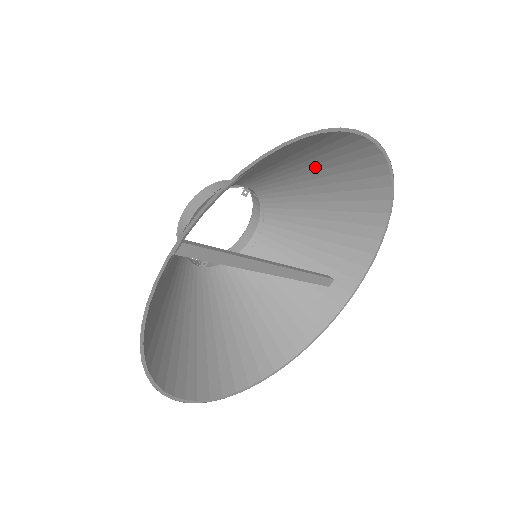
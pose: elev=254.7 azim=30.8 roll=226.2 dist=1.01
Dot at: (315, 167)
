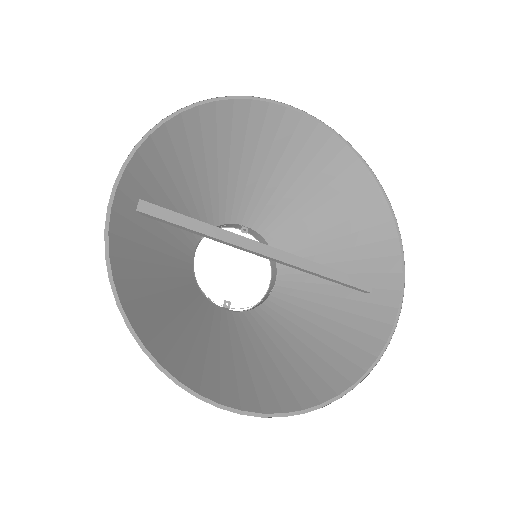
Dot at: (280, 169)
